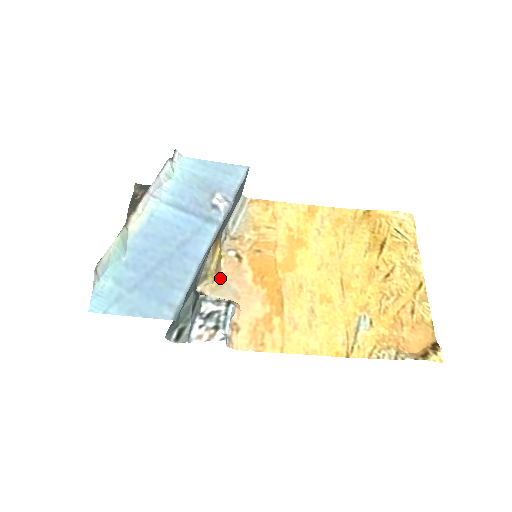
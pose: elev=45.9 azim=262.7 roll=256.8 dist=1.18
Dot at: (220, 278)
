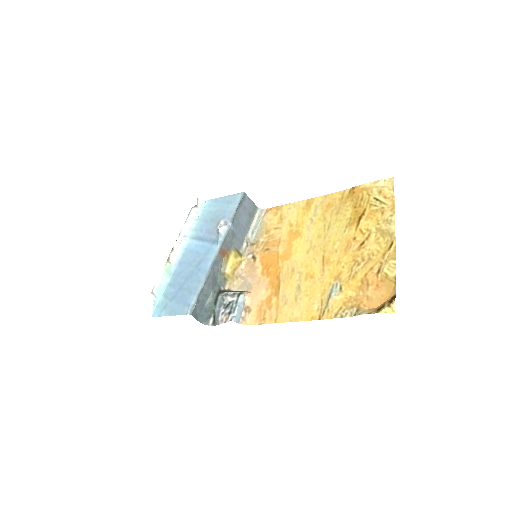
Dot at: (240, 277)
